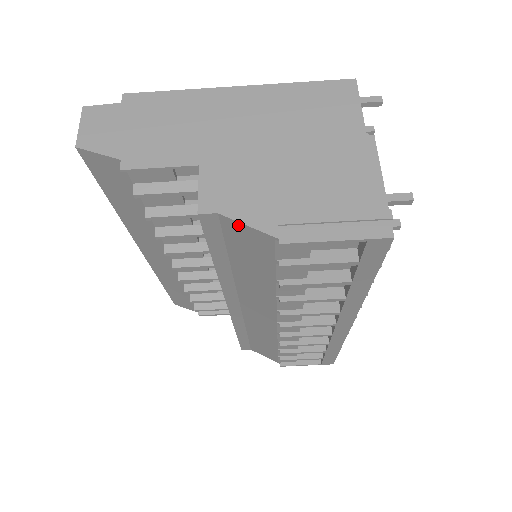
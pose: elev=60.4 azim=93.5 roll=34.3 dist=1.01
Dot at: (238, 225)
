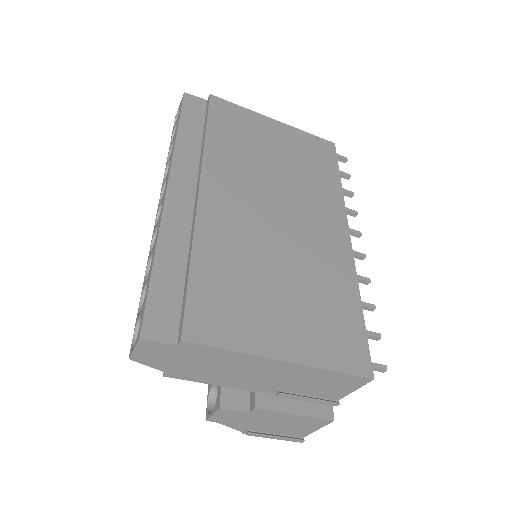
Dot at: occluded
